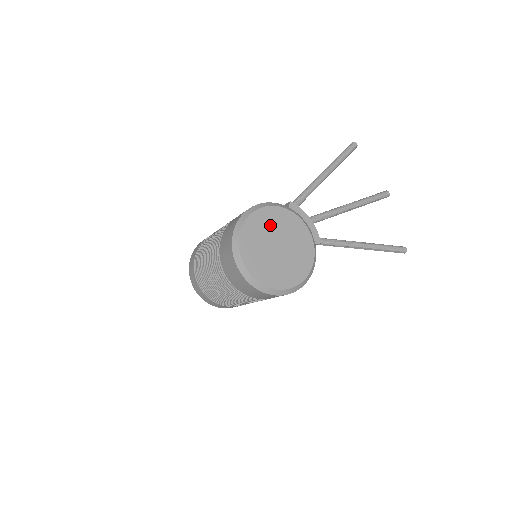
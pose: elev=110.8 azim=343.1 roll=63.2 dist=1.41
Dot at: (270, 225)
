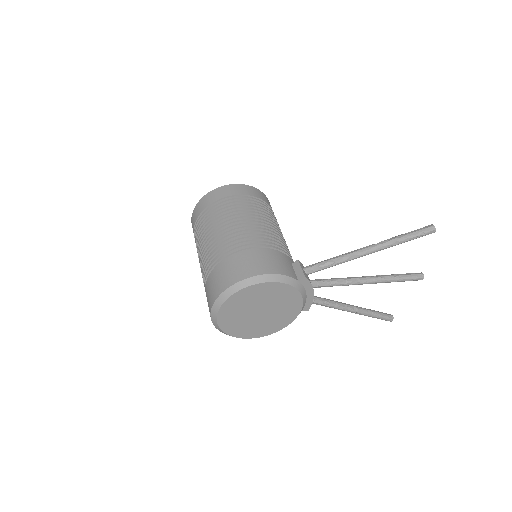
Dot at: (265, 296)
